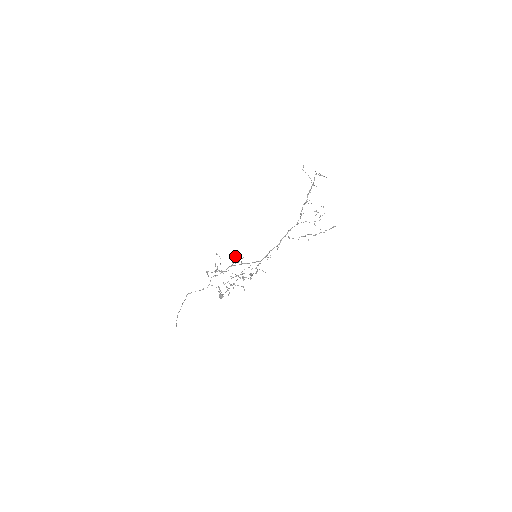
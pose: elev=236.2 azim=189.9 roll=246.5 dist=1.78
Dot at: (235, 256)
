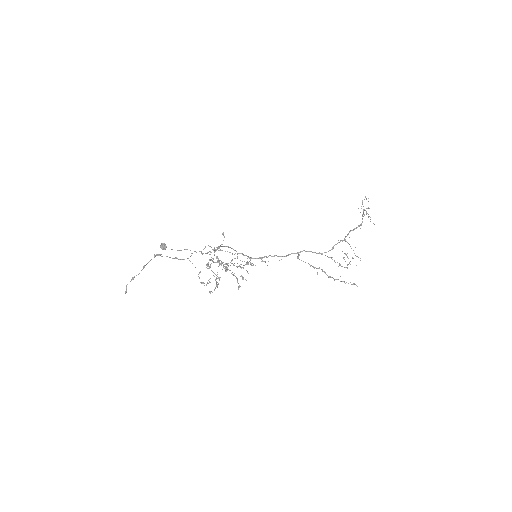
Dot at: occluded
